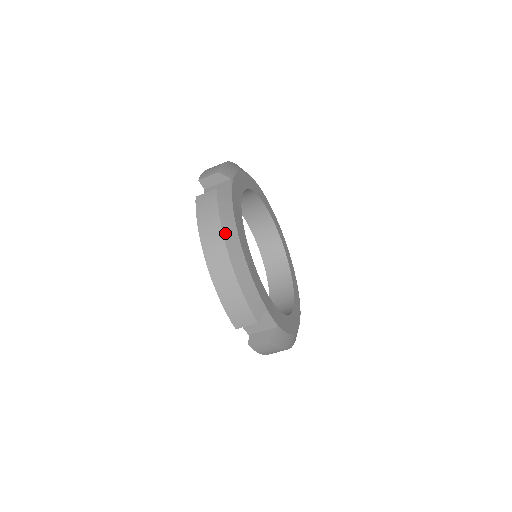
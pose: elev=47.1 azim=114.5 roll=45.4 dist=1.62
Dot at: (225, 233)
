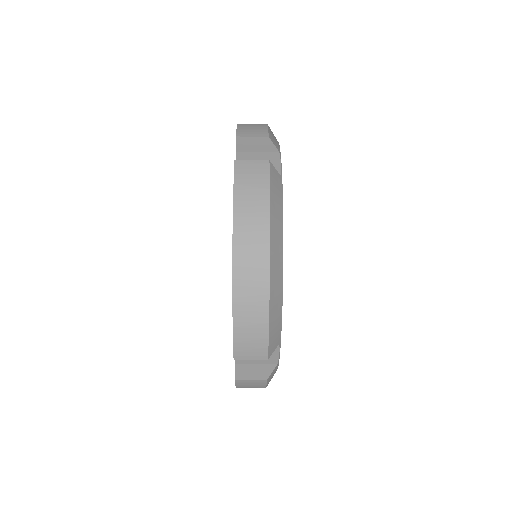
Dot at: (272, 229)
